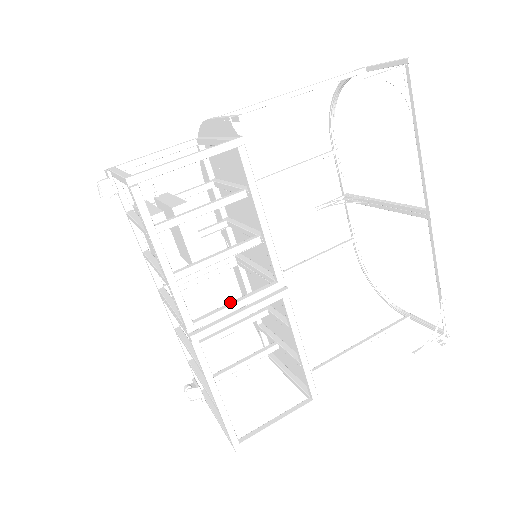
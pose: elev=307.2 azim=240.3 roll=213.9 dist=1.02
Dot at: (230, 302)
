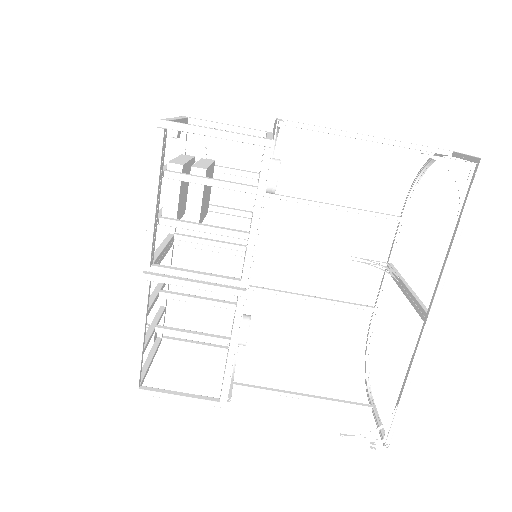
Dot at: (193, 270)
